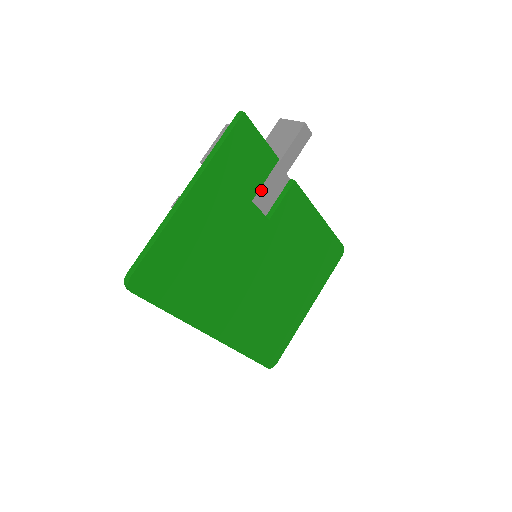
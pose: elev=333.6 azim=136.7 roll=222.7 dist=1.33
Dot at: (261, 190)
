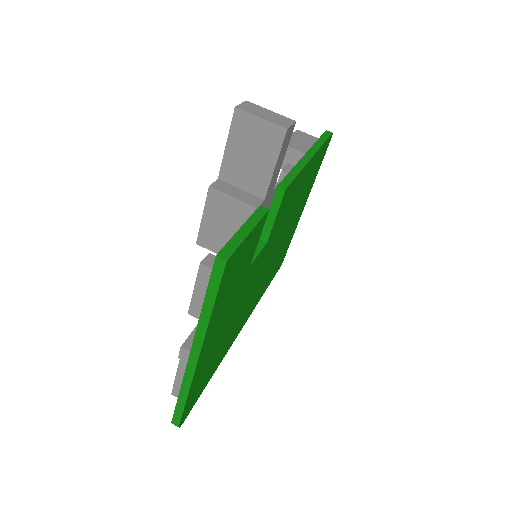
Dot at: occluded
